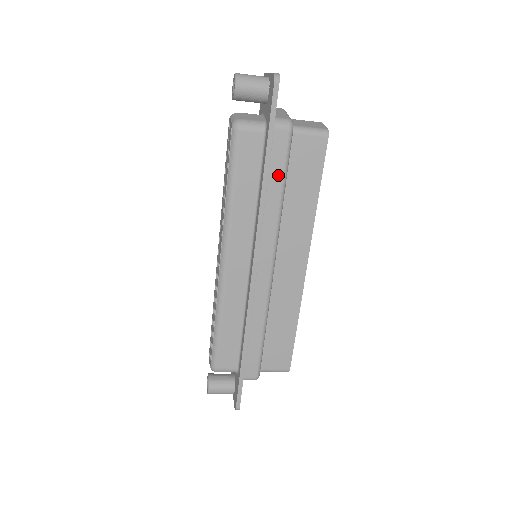
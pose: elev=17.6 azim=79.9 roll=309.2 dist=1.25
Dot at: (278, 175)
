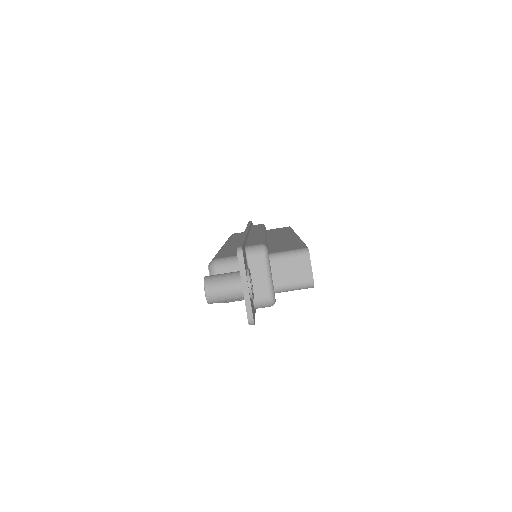
Dot at: (258, 226)
